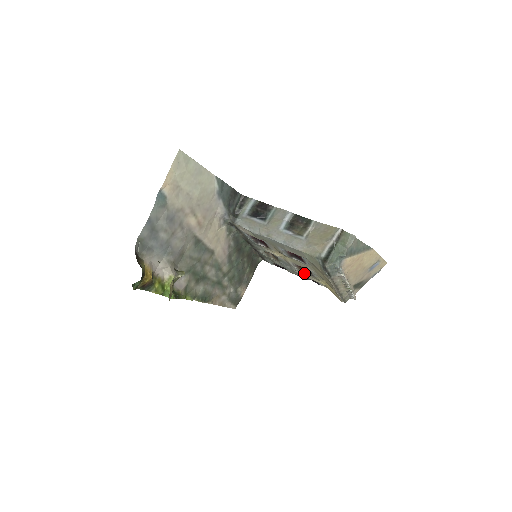
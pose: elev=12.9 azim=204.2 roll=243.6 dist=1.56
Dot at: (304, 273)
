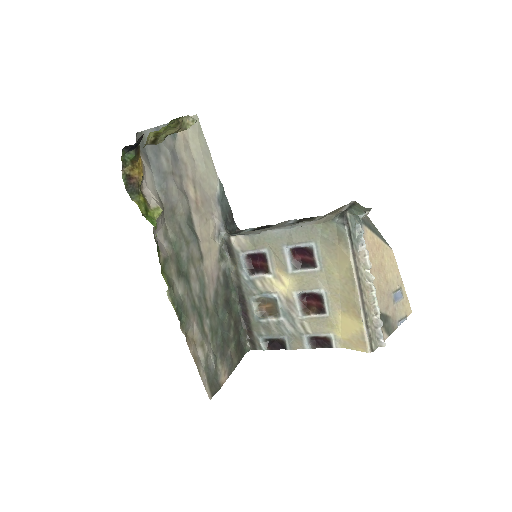
Dot at: (311, 324)
